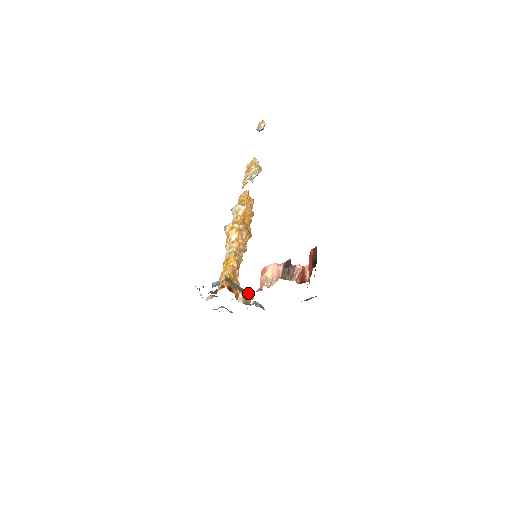
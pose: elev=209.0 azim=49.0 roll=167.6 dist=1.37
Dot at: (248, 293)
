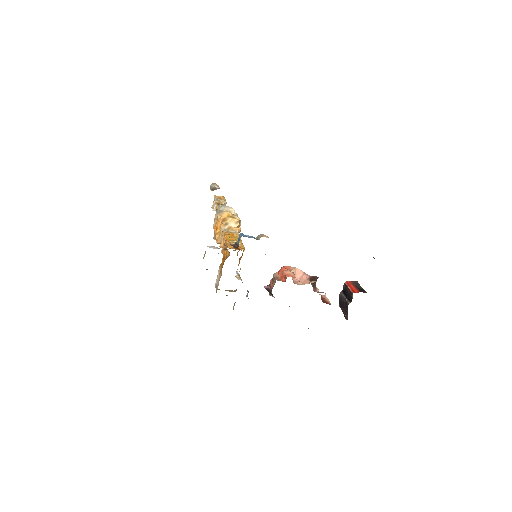
Dot at: occluded
